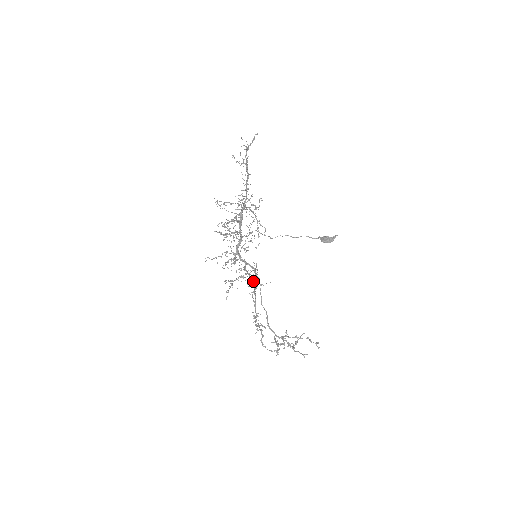
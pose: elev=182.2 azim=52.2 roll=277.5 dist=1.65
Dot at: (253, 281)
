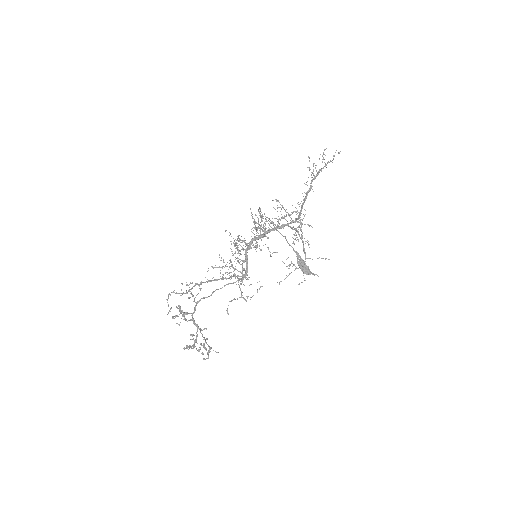
Dot at: (235, 275)
